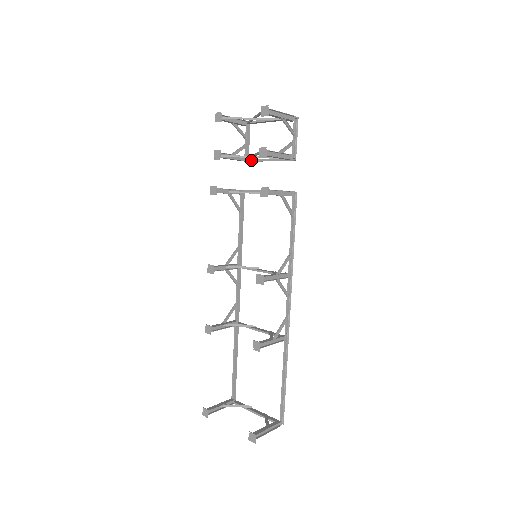
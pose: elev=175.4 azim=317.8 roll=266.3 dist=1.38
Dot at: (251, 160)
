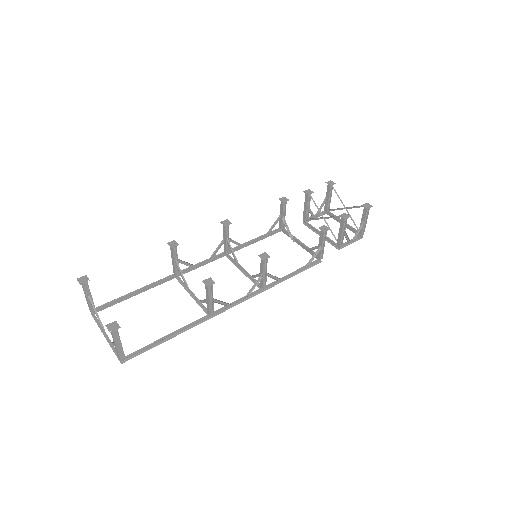
Dot at: occluded
